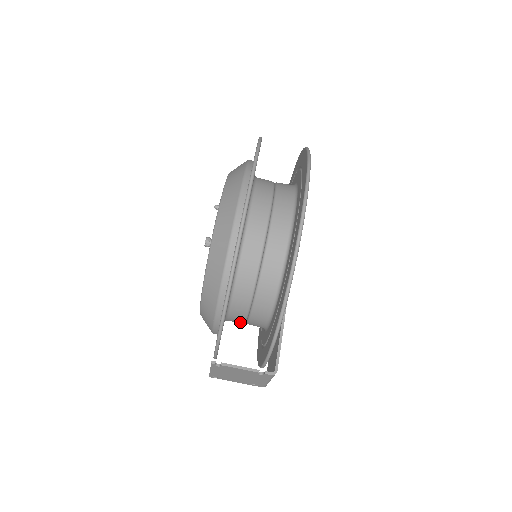
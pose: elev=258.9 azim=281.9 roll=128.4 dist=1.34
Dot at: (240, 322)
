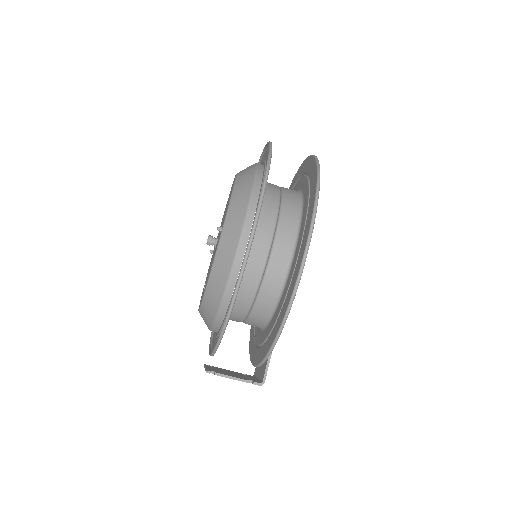
Dot at: occluded
